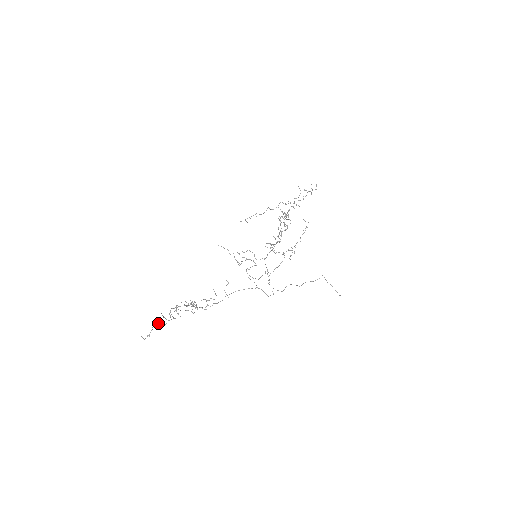
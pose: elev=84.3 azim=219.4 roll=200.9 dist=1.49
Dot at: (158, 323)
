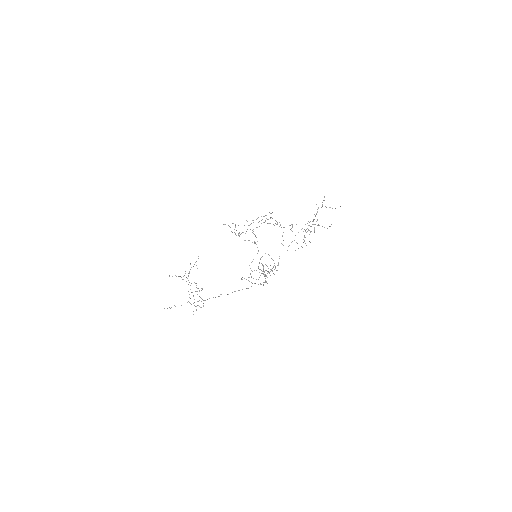
Dot at: occluded
